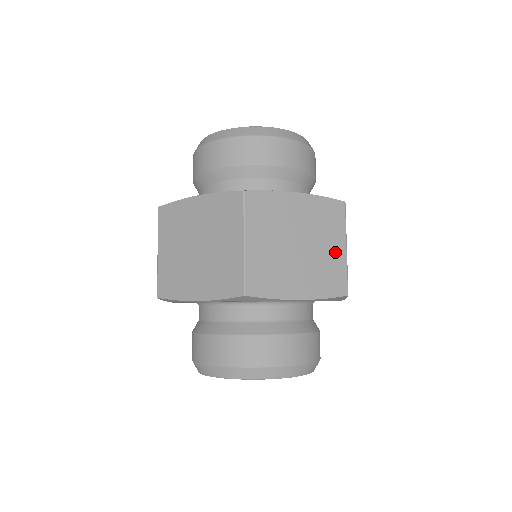
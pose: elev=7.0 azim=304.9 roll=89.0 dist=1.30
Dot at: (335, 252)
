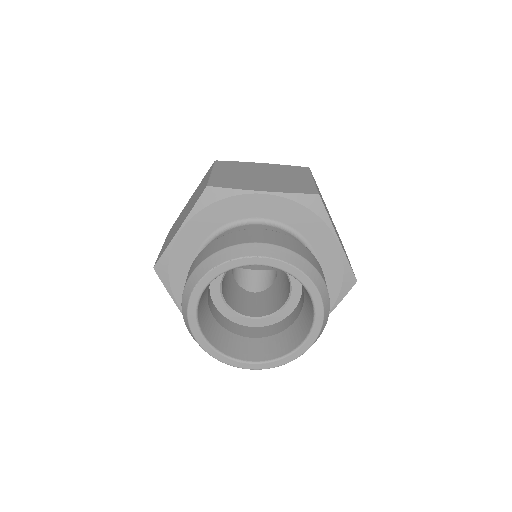
Dot at: occluded
